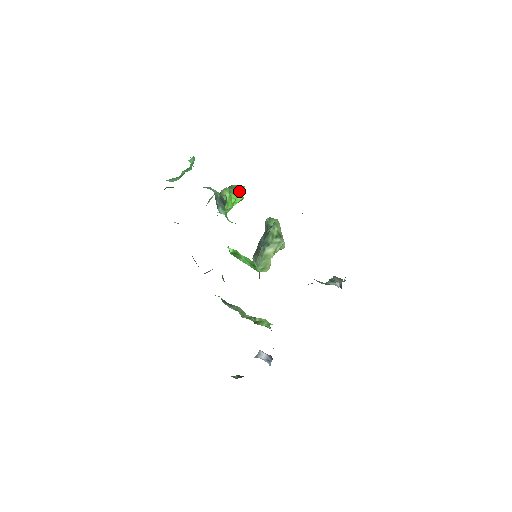
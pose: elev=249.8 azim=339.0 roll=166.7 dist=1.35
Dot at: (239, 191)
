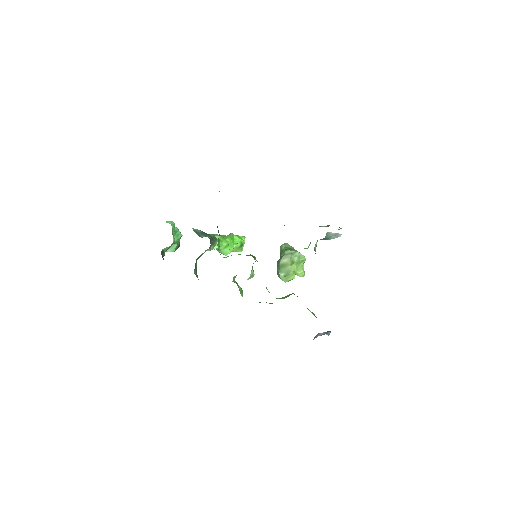
Dot at: (234, 236)
